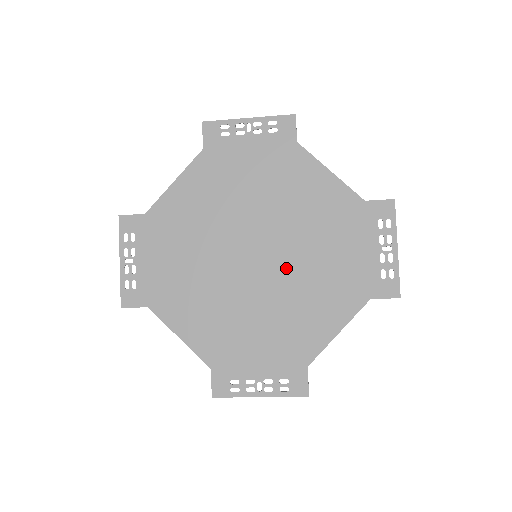
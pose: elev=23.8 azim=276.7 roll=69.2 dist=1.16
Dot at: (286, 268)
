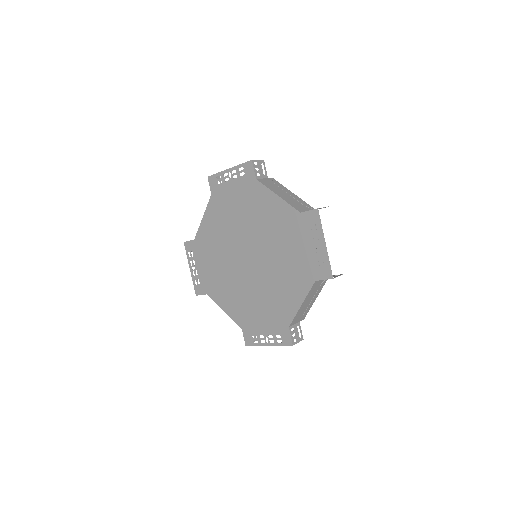
Dot at: (266, 264)
